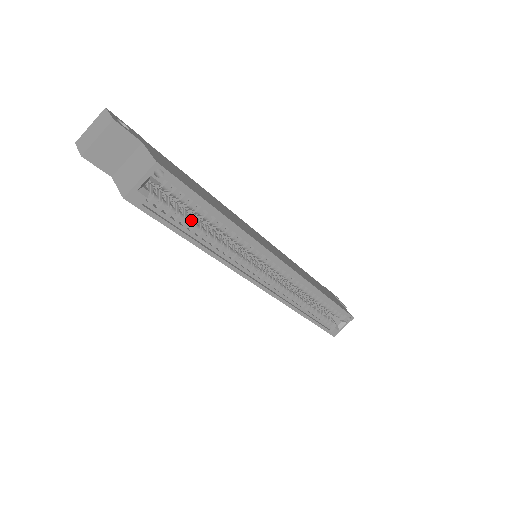
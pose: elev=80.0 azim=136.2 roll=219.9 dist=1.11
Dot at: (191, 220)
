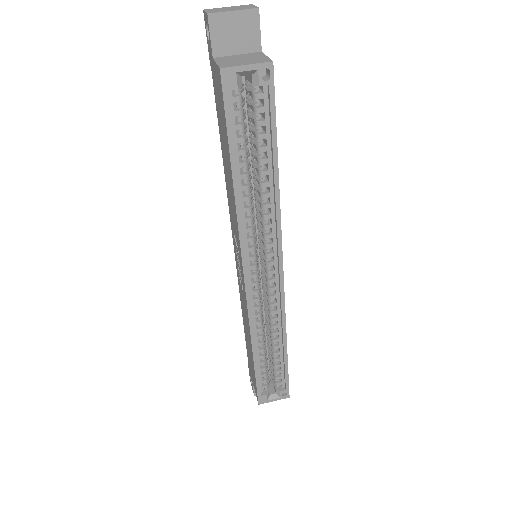
Dot at: (247, 153)
